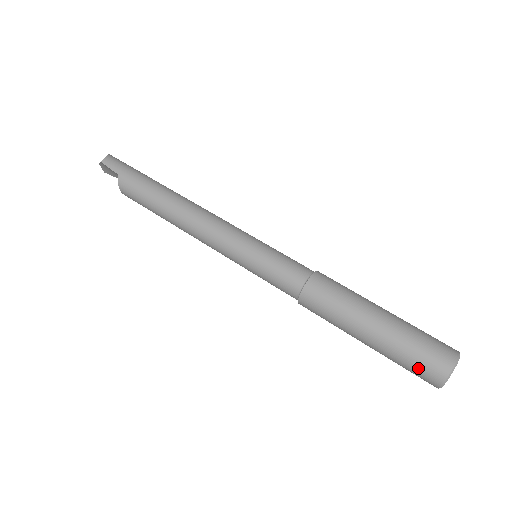
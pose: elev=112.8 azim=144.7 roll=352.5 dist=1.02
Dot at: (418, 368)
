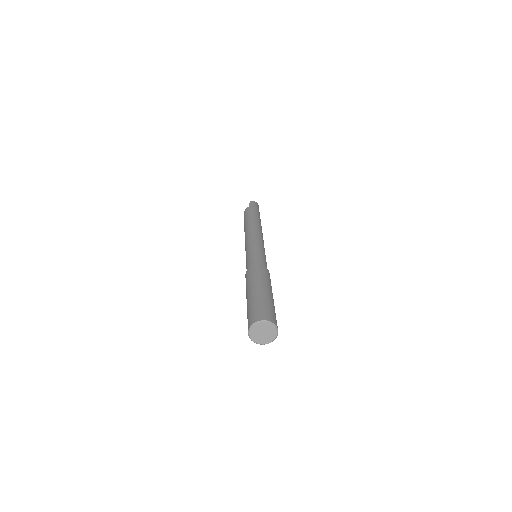
Dot at: (250, 316)
